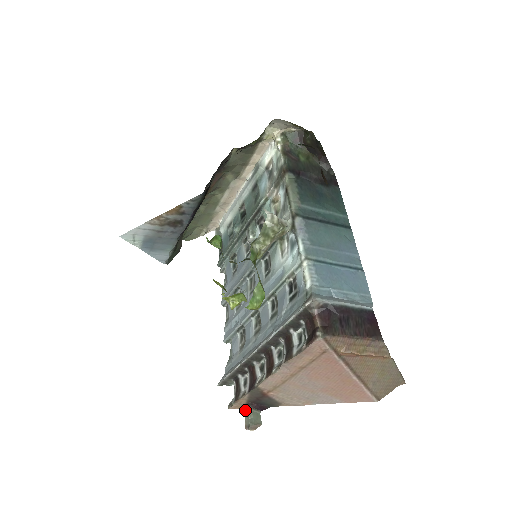
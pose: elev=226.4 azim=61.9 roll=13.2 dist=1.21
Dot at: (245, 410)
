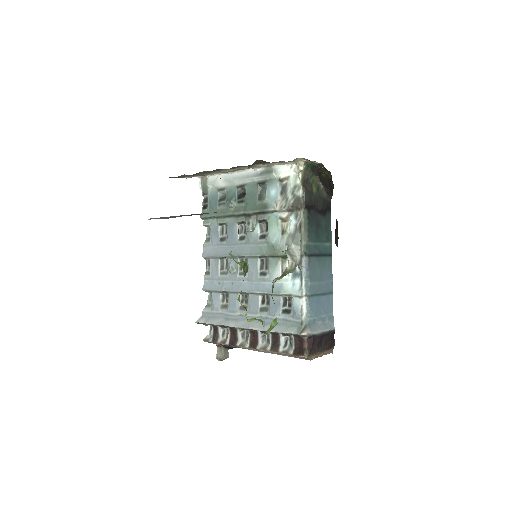
Dot at: (218, 347)
